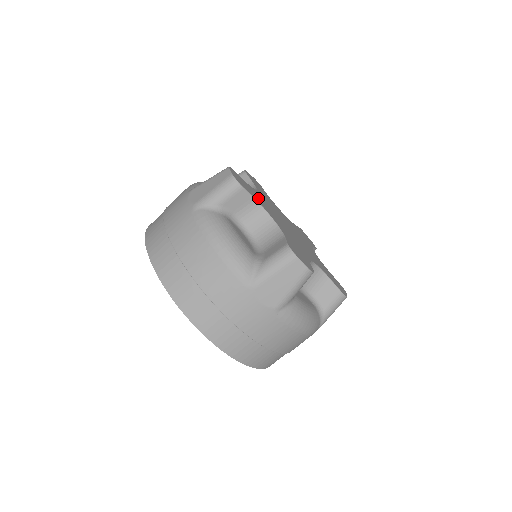
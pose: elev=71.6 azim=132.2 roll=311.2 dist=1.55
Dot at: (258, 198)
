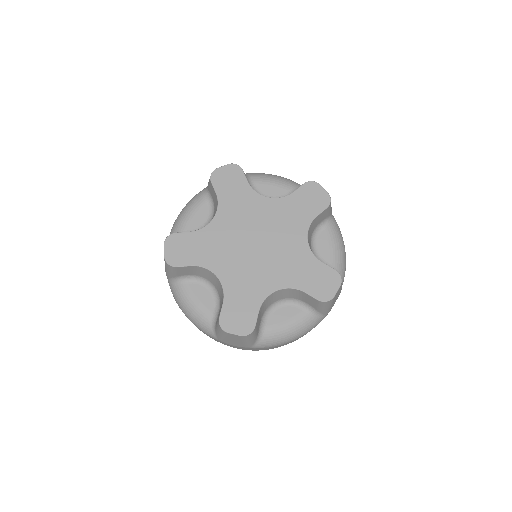
Dot at: (204, 250)
